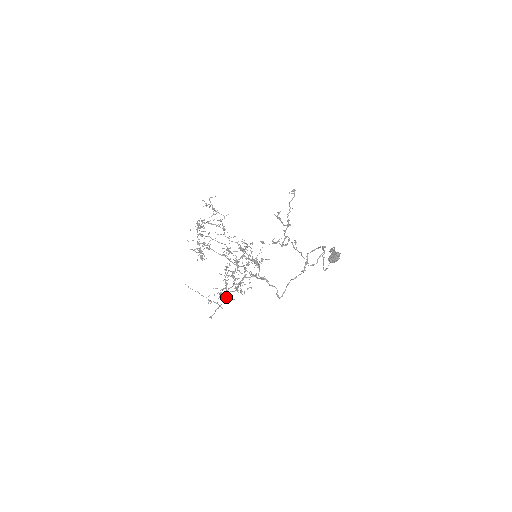
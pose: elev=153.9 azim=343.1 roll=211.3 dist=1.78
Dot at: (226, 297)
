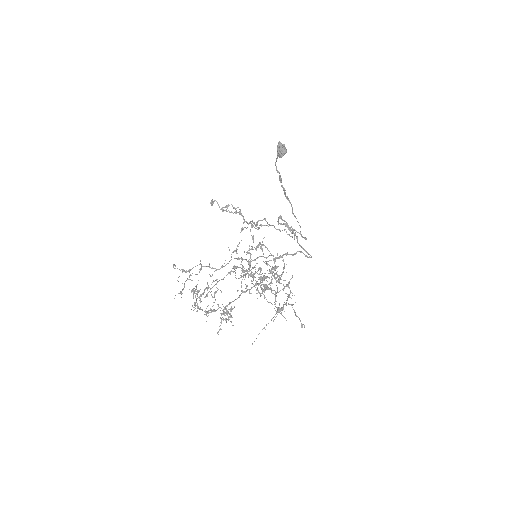
Dot at: (284, 288)
